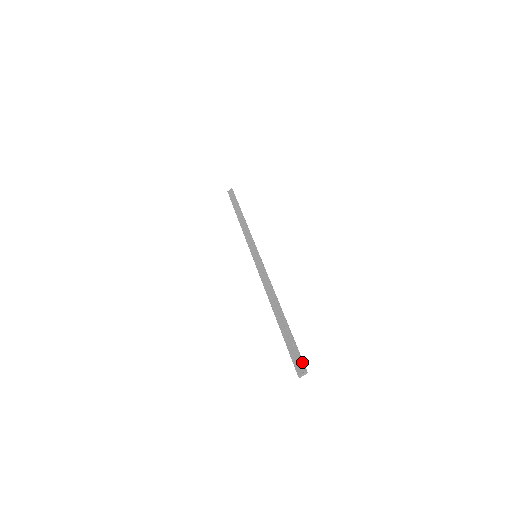
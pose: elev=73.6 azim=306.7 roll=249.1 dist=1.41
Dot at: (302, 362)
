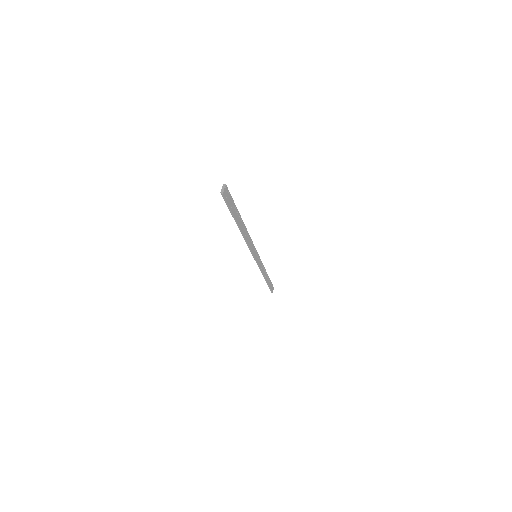
Dot at: occluded
